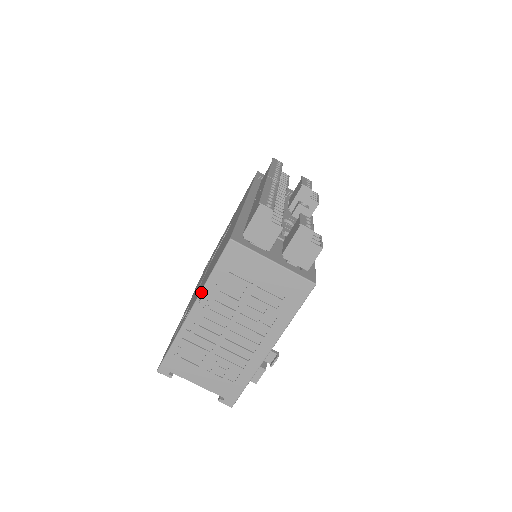
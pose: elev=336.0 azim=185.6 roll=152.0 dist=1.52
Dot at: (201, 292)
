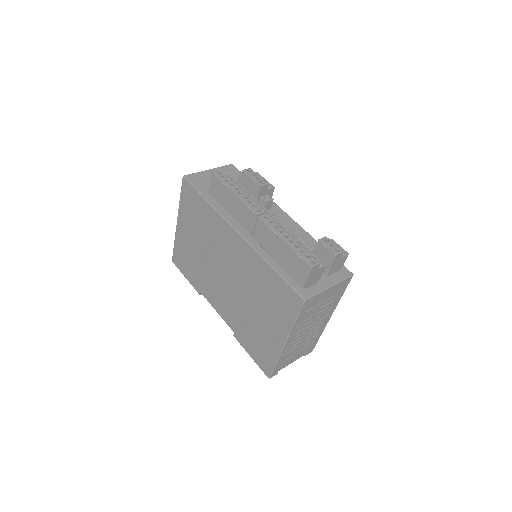
Dot at: (290, 333)
